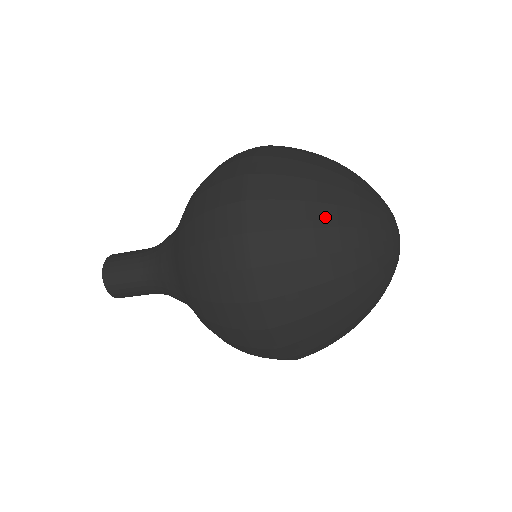
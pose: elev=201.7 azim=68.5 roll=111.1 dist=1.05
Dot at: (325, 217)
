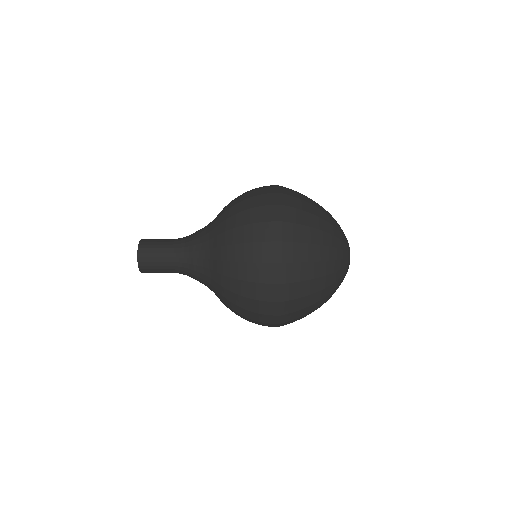
Dot at: occluded
